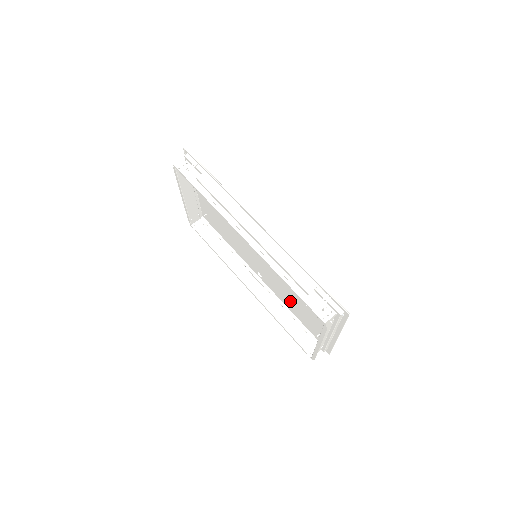
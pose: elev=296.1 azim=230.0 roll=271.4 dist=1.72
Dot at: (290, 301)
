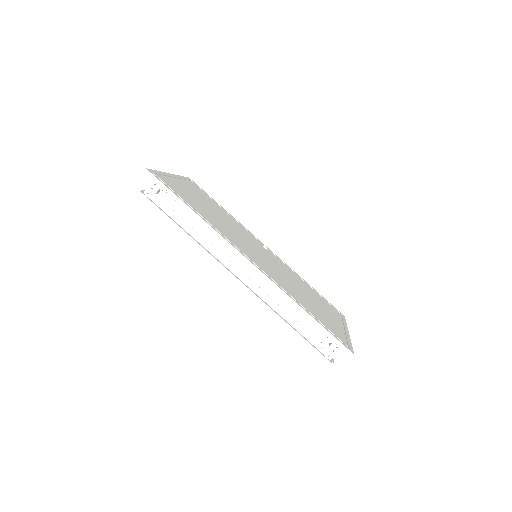
Dot at: (299, 282)
